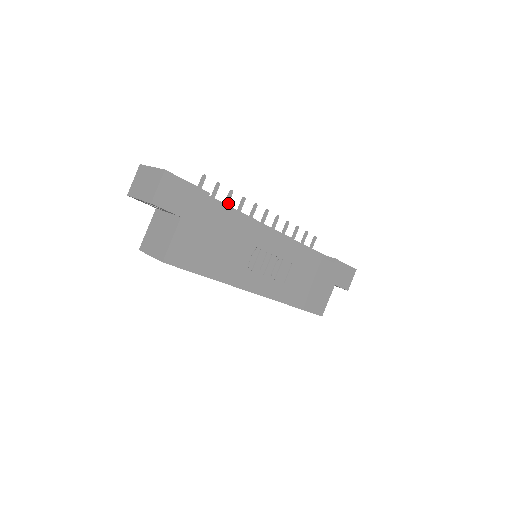
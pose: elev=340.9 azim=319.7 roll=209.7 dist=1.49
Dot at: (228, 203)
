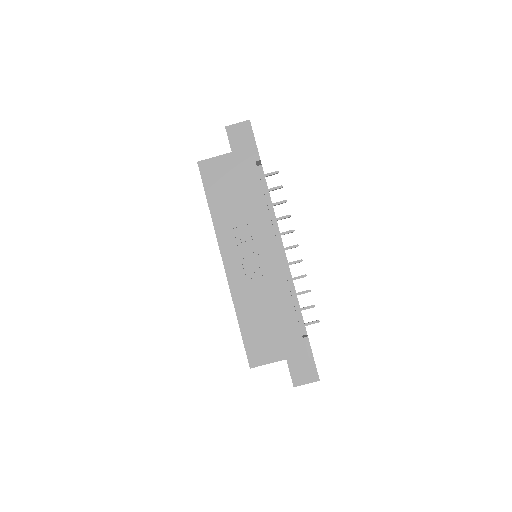
Dot at: occluded
